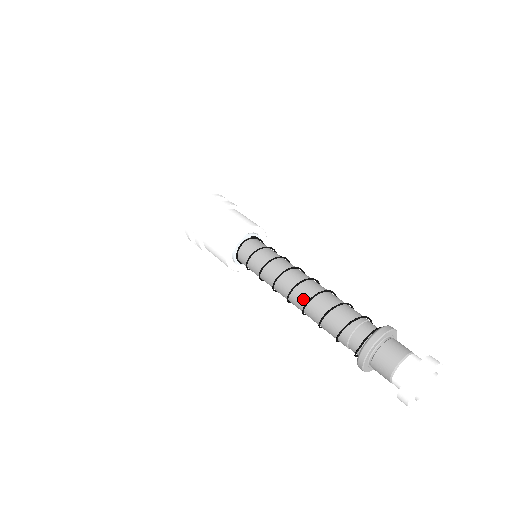
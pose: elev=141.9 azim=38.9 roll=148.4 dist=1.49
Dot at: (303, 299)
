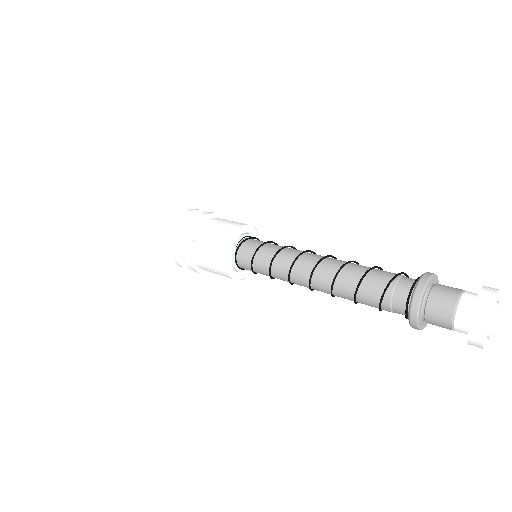
Dot at: (325, 290)
